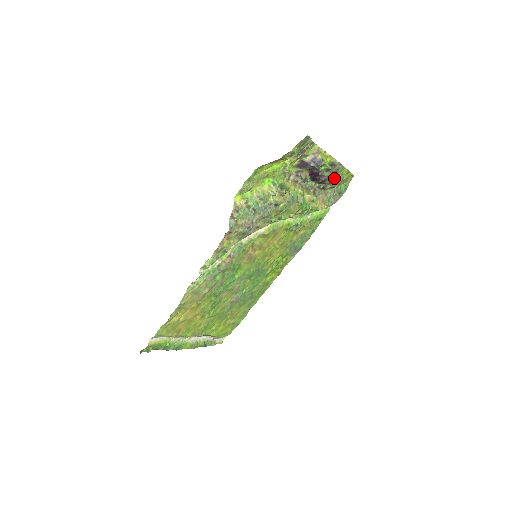
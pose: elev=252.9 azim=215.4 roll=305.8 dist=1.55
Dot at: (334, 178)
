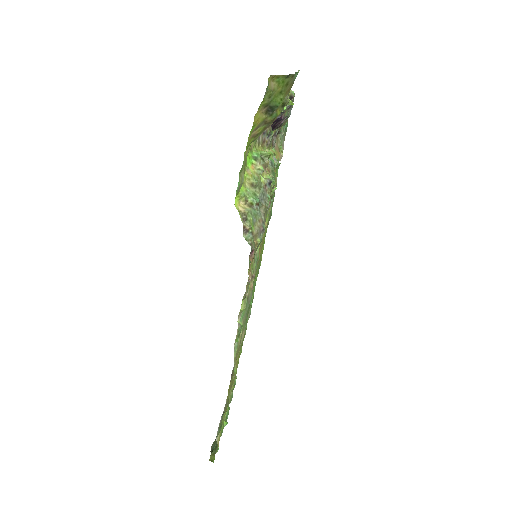
Dot at: occluded
